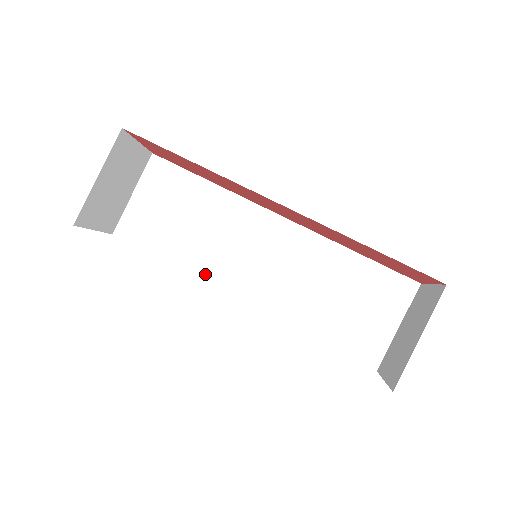
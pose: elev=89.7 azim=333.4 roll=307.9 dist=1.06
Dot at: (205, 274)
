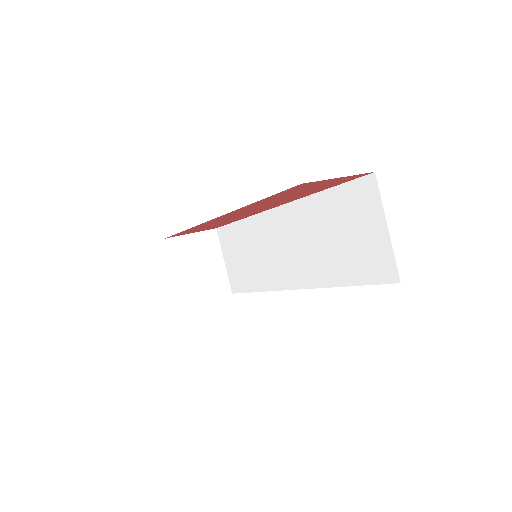
Dot at: (272, 285)
